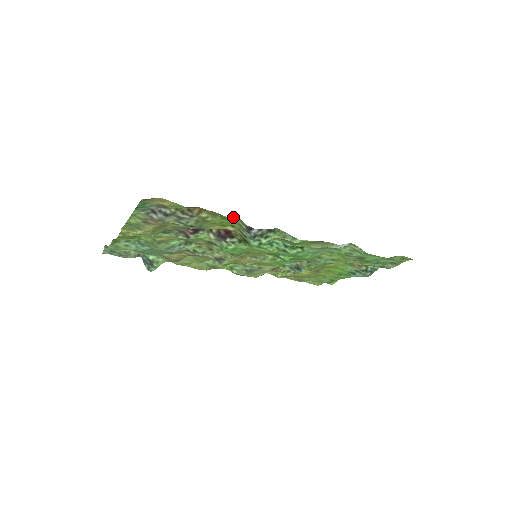
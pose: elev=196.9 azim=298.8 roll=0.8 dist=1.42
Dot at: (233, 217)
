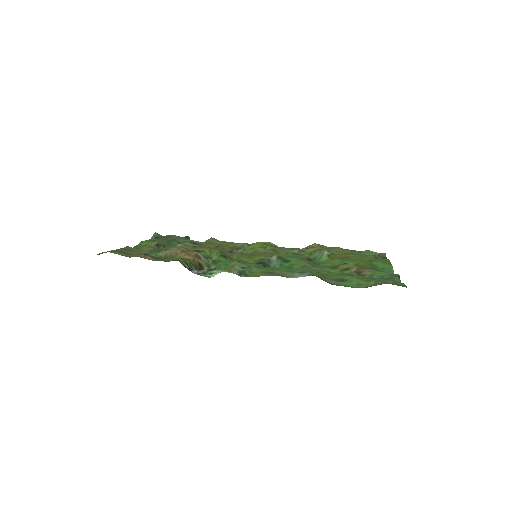
Dot at: (174, 260)
